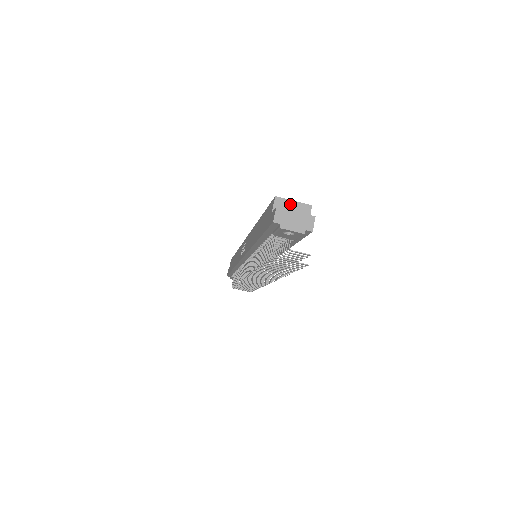
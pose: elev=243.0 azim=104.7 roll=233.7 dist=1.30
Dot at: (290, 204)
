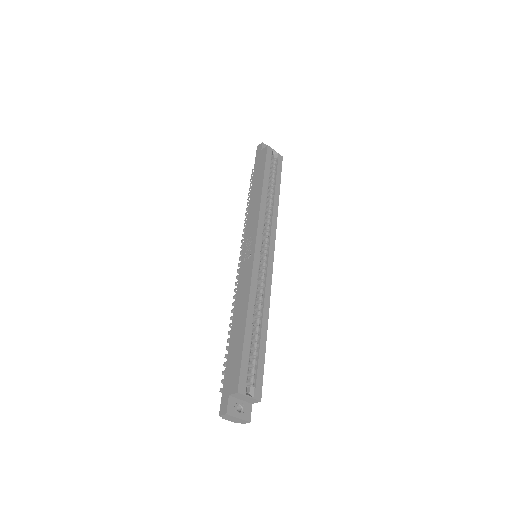
Dot at: (245, 397)
